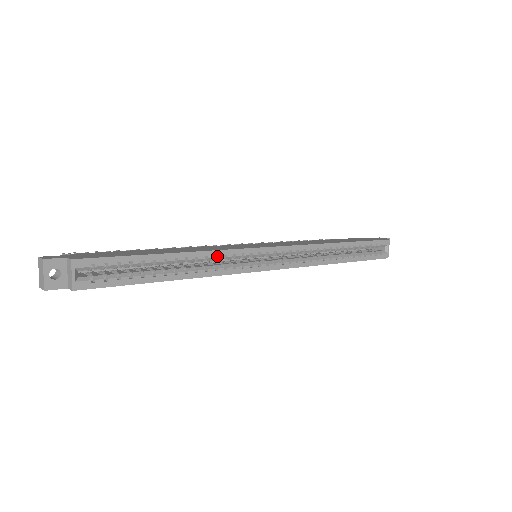
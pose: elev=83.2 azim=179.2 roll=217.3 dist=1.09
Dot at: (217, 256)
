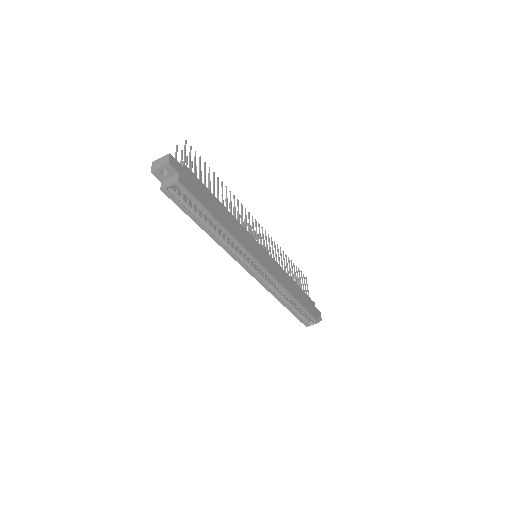
Dot at: (237, 245)
